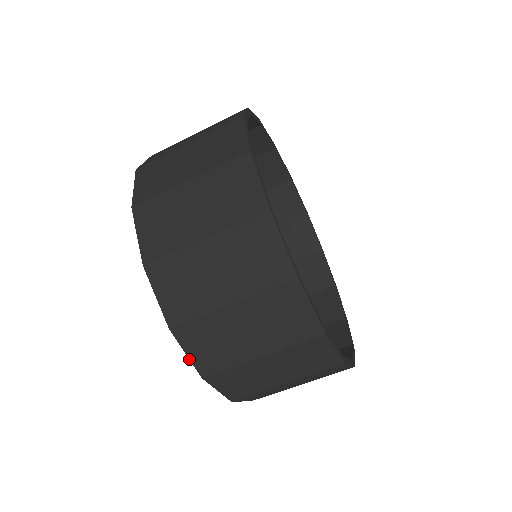
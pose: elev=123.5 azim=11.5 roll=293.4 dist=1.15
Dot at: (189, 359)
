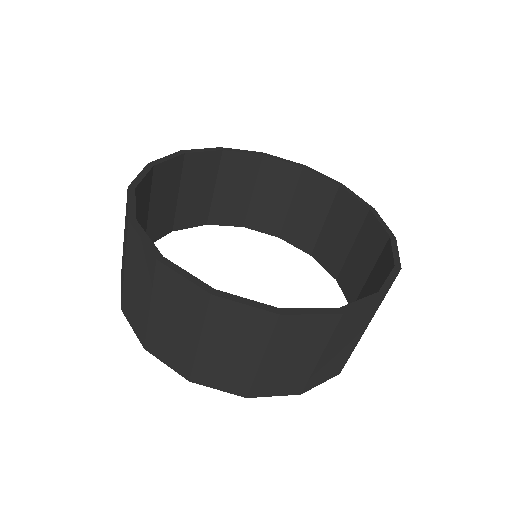
Dot at: (135, 332)
